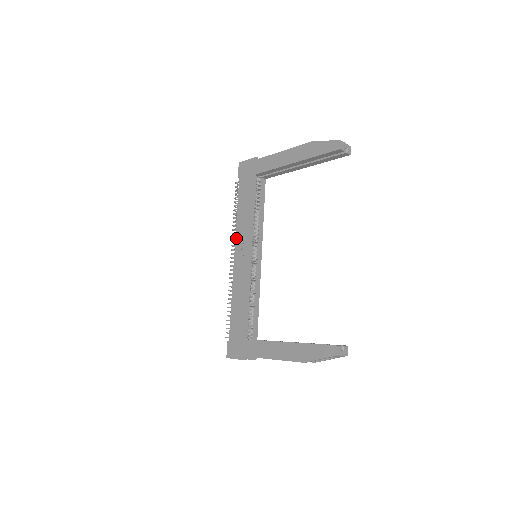
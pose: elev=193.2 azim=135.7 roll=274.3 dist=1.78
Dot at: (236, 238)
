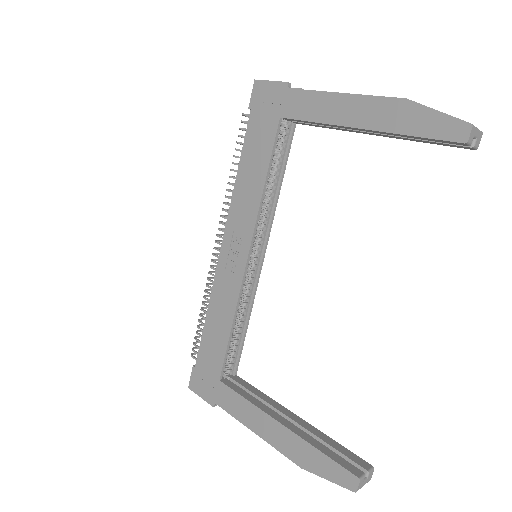
Dot at: (229, 217)
